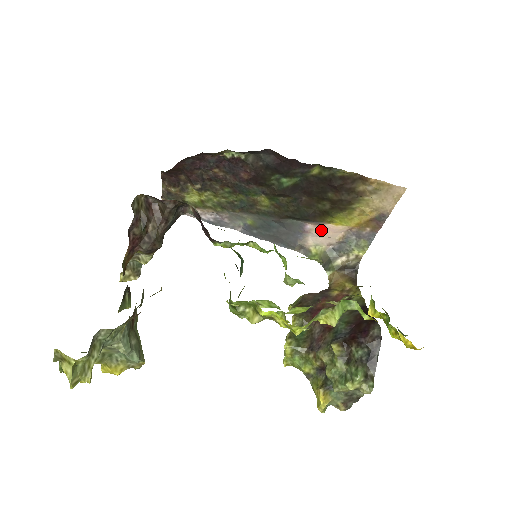
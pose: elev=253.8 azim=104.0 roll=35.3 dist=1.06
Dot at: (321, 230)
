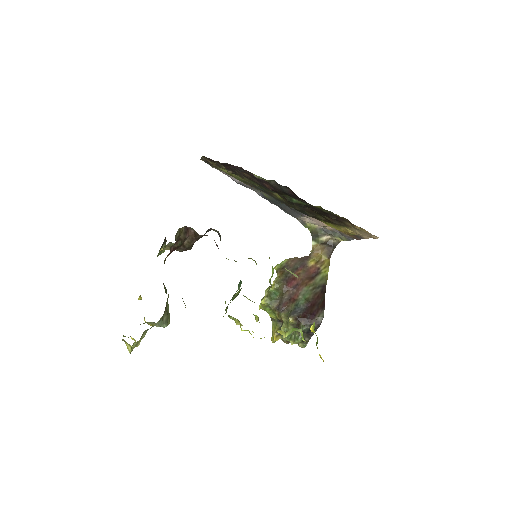
Dot at: (316, 220)
